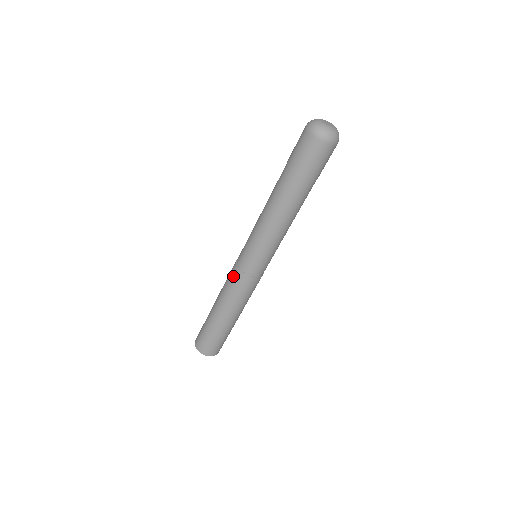
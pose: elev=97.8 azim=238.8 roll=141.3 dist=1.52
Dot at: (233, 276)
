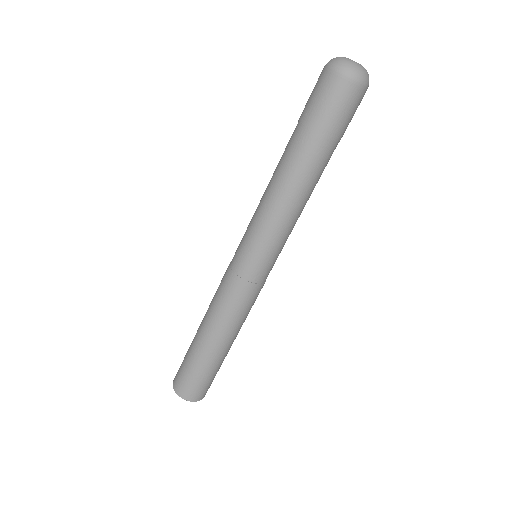
Dot at: occluded
